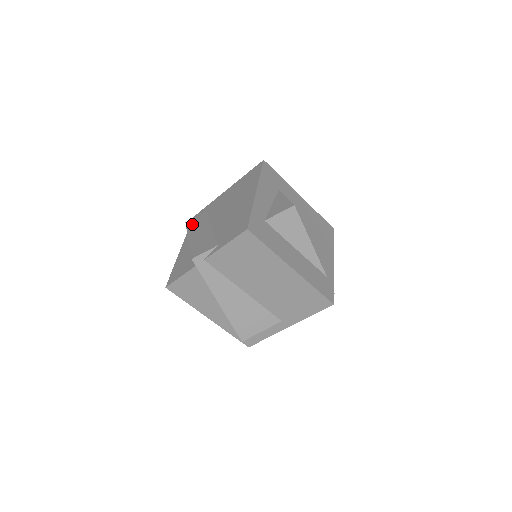
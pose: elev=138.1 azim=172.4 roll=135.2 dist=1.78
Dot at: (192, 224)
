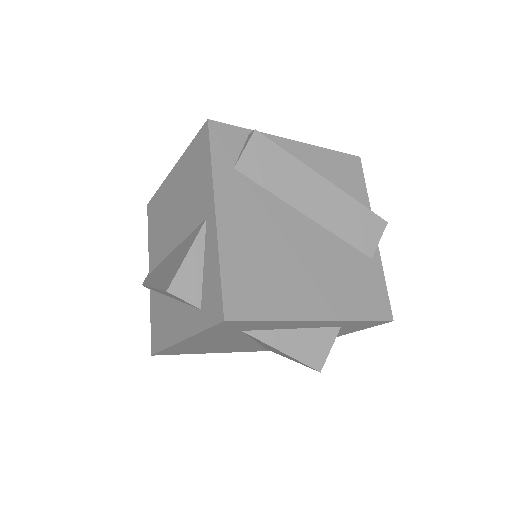
Dot at: occluded
